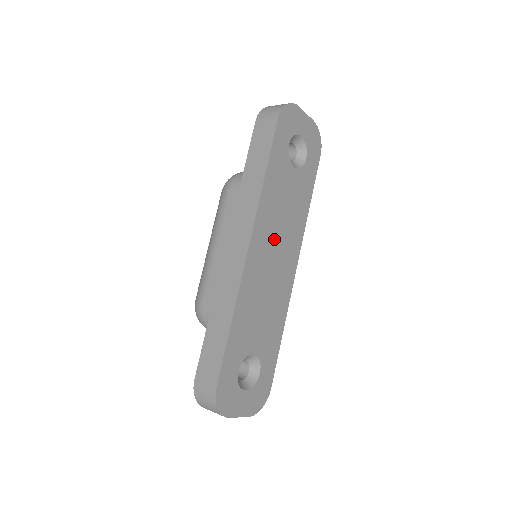
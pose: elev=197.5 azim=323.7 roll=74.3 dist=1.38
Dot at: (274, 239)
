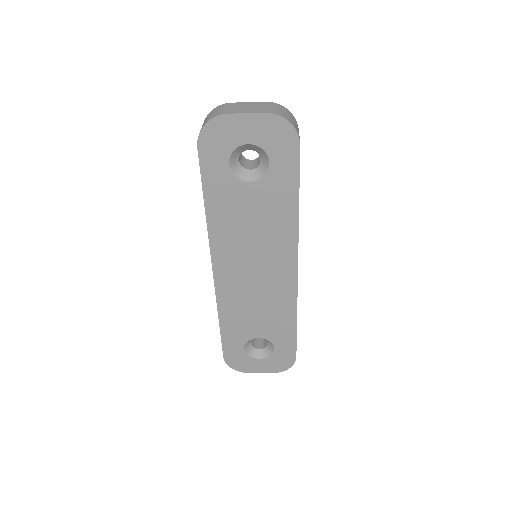
Dot at: (247, 255)
